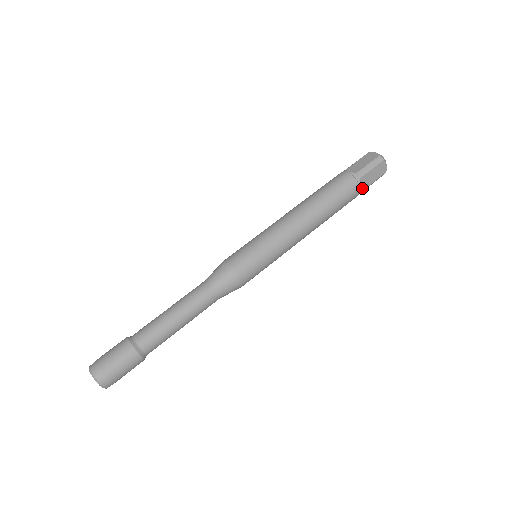
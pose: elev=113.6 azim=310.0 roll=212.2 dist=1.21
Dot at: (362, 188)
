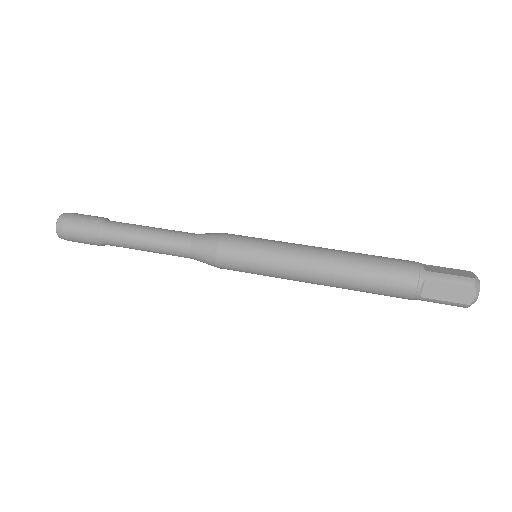
Dot at: (422, 293)
